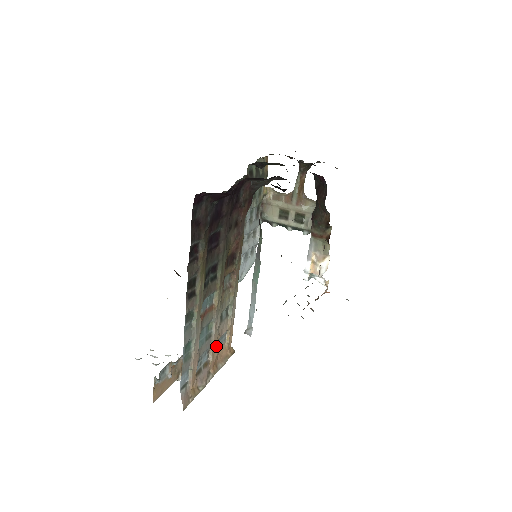
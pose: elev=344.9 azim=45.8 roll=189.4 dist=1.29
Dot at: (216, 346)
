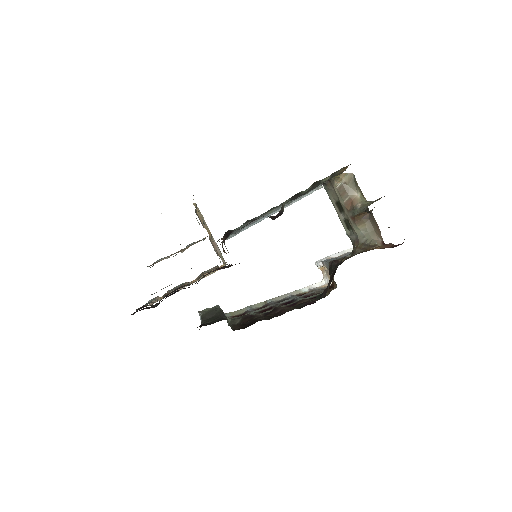
Dot at: (198, 276)
